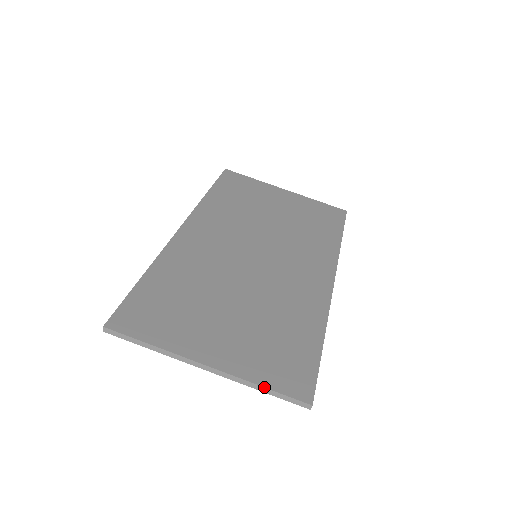
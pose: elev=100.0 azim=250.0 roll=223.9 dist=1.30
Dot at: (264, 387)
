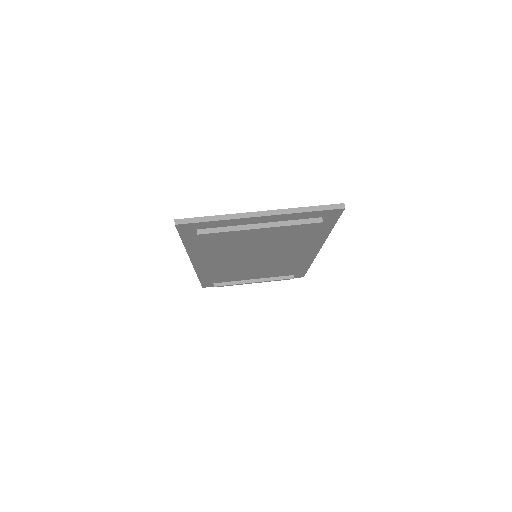
Dot at: (306, 207)
